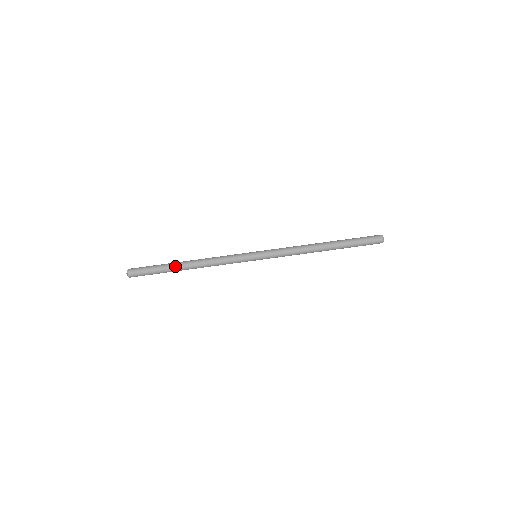
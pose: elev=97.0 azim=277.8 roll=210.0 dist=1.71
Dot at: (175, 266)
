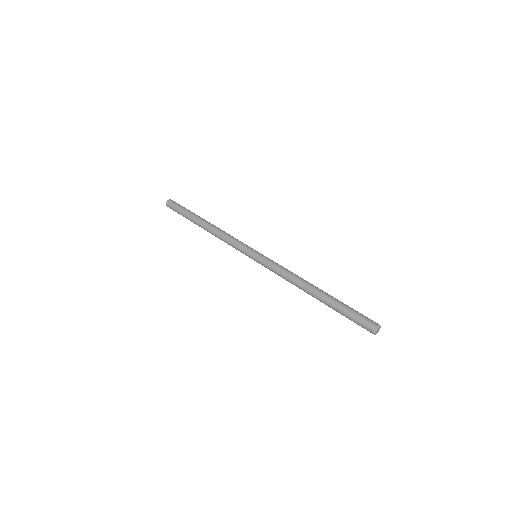
Dot at: (198, 217)
